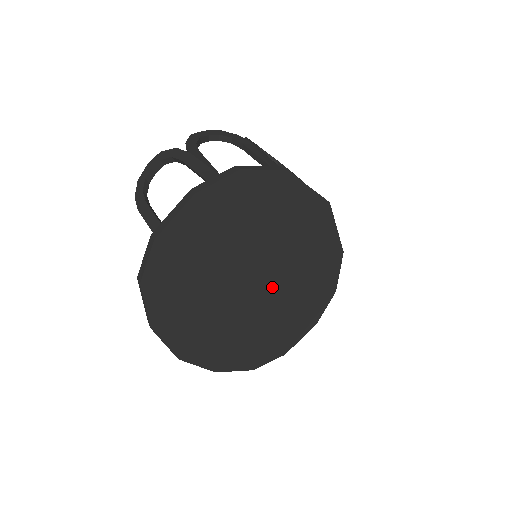
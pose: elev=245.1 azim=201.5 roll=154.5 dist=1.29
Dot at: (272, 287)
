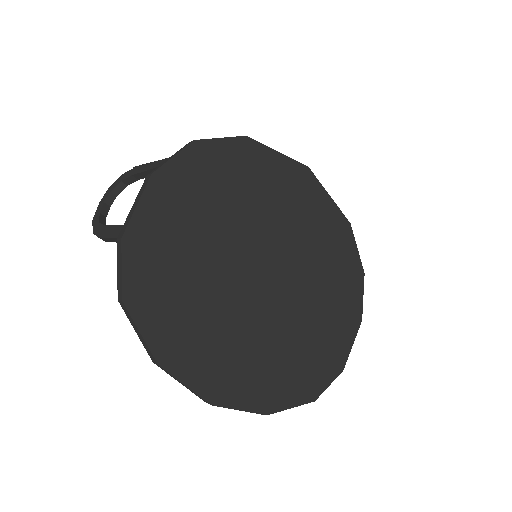
Dot at: (289, 280)
